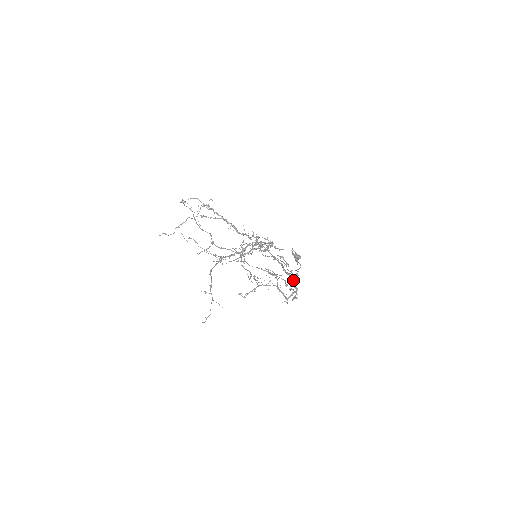
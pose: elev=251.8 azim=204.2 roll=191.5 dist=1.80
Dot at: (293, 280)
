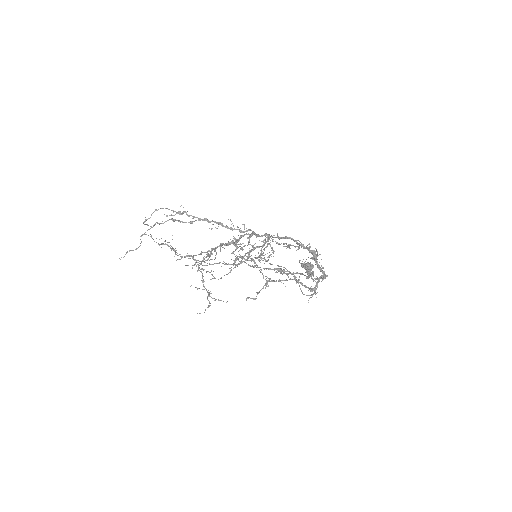
Dot at: (314, 256)
